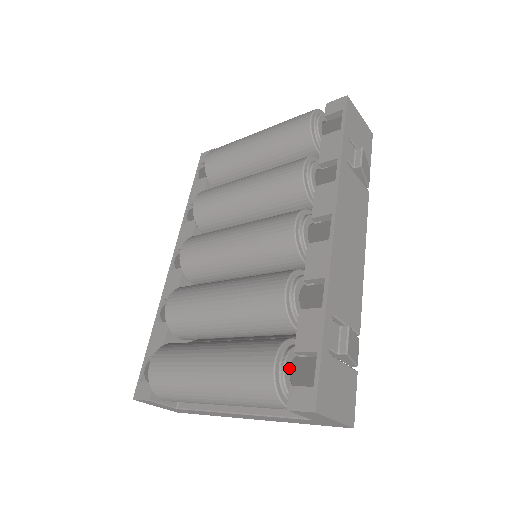
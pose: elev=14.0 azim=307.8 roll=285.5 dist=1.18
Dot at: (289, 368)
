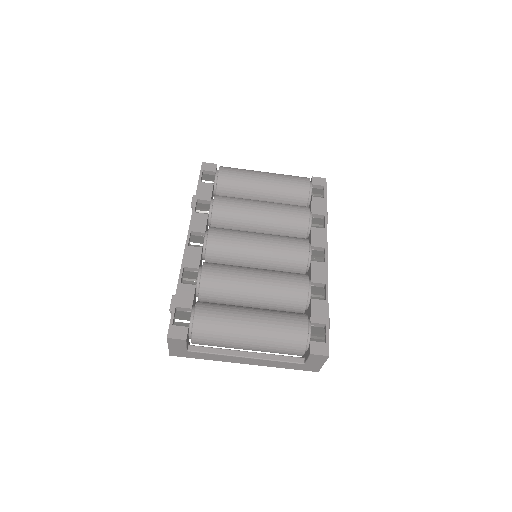
Dot at: (310, 331)
